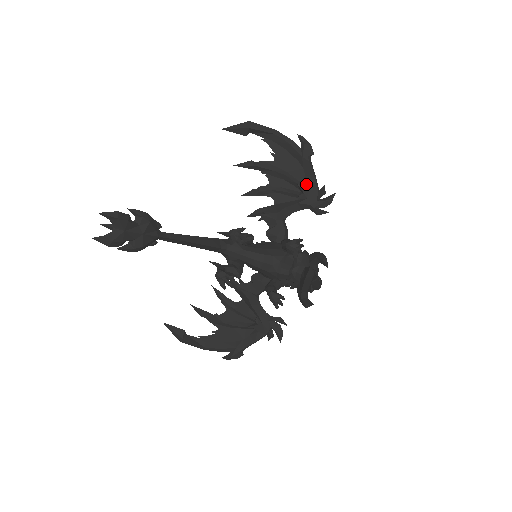
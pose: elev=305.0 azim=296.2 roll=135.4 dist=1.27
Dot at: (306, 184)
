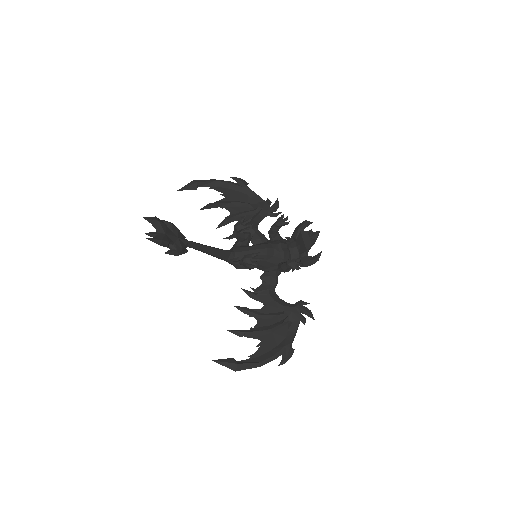
Dot at: (255, 203)
